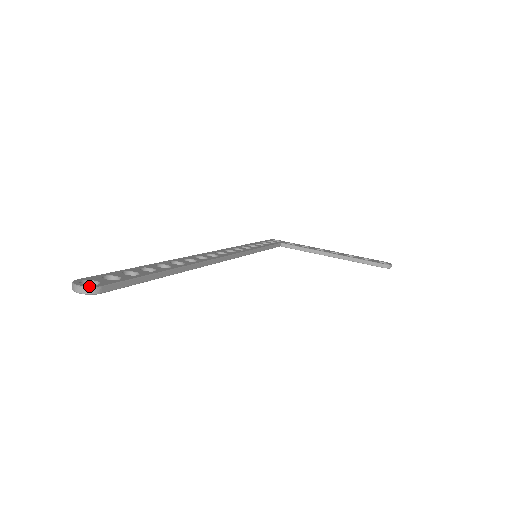
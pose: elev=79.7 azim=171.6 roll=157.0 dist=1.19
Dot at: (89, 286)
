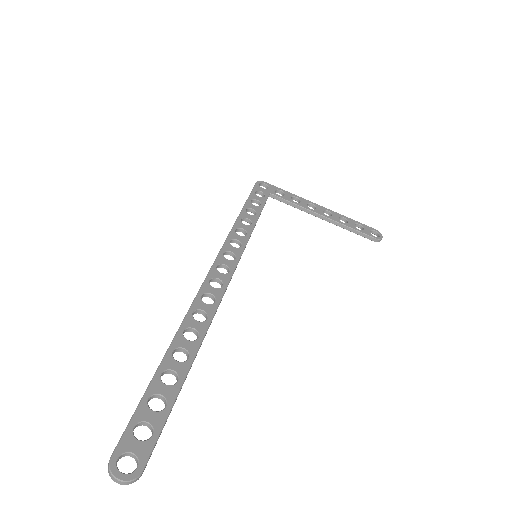
Dot at: (132, 478)
